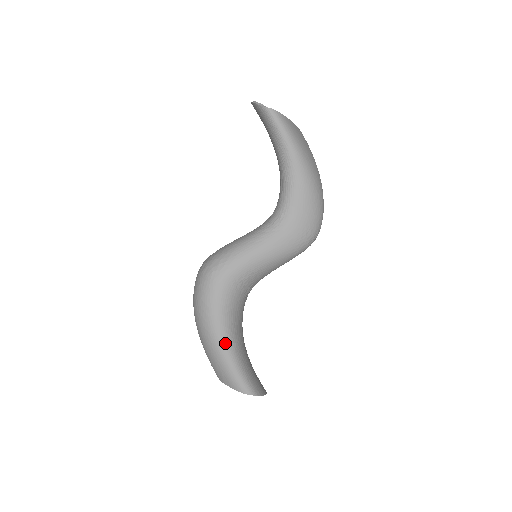
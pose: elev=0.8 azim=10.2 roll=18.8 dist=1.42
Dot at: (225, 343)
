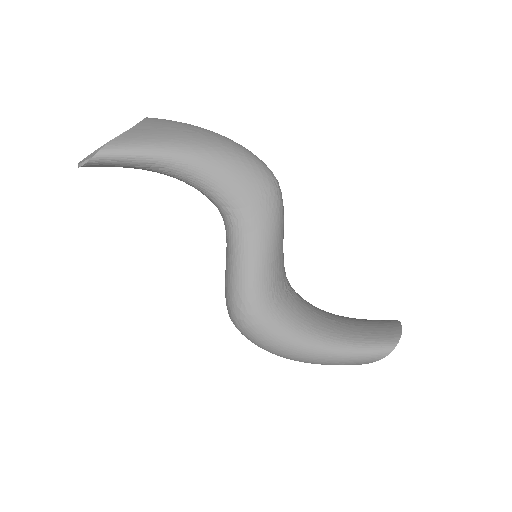
Dot at: (325, 349)
